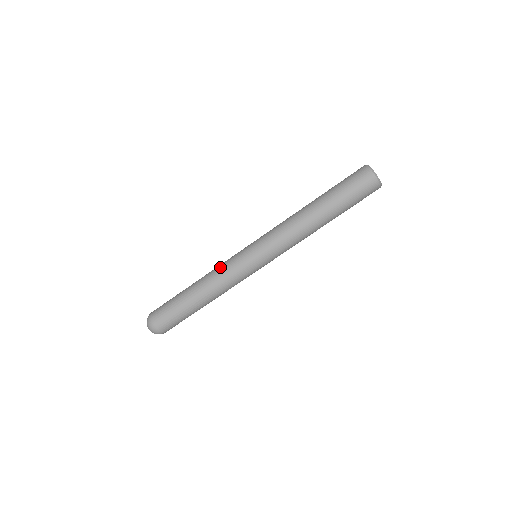
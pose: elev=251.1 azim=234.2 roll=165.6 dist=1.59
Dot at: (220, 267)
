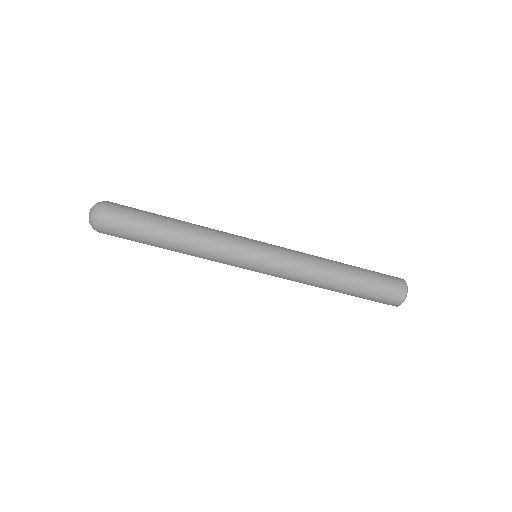
Dot at: (219, 240)
